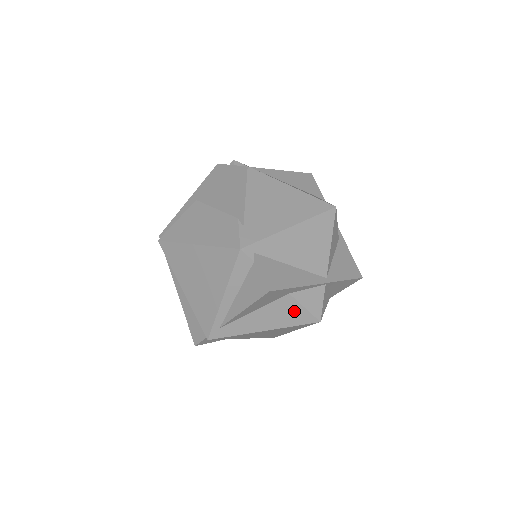
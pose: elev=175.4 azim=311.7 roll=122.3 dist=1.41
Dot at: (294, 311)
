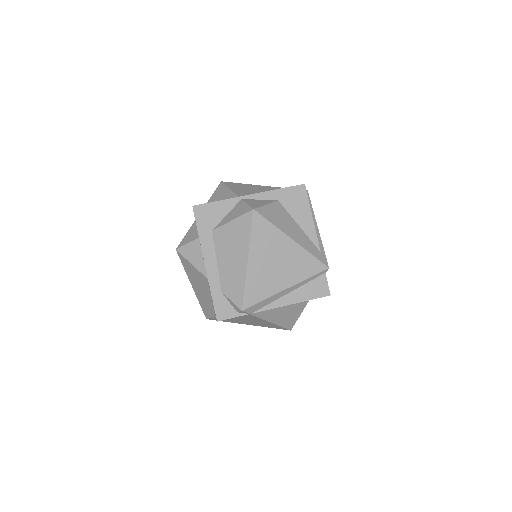
Dot at: occluded
